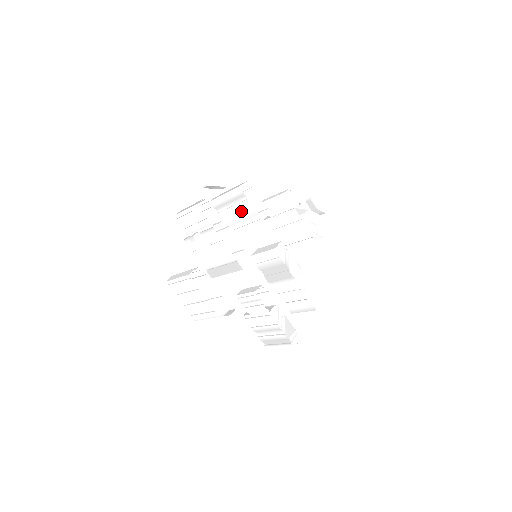
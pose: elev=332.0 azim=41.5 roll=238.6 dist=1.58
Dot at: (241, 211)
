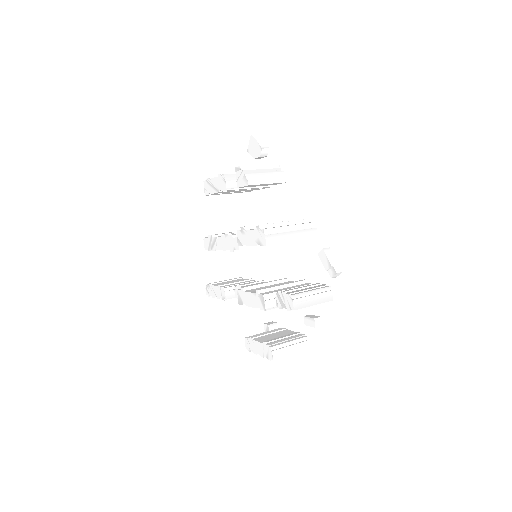
Dot at: occluded
